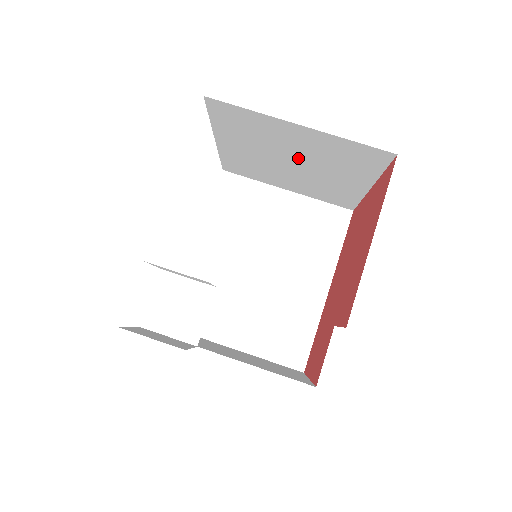
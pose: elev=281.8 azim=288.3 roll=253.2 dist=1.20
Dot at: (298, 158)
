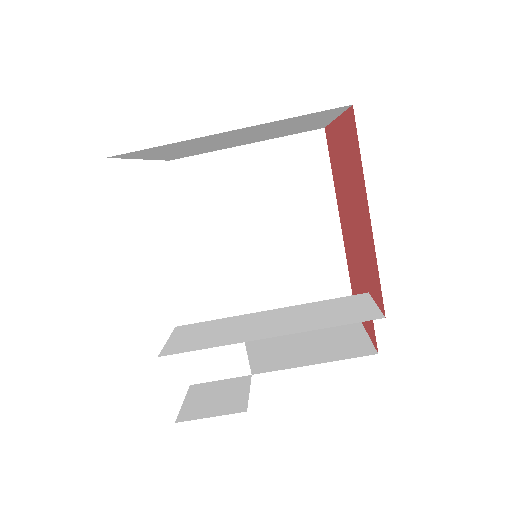
Dot at: (242, 137)
